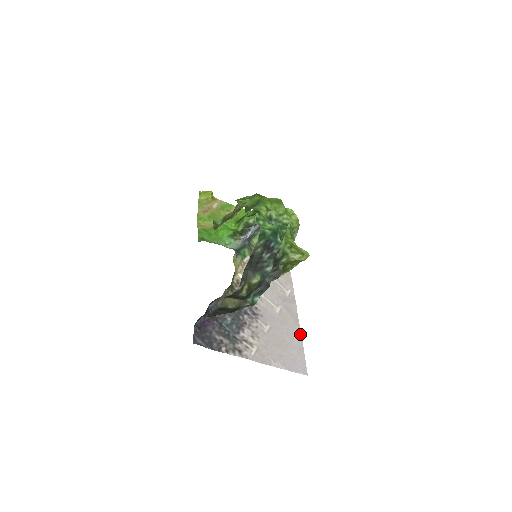
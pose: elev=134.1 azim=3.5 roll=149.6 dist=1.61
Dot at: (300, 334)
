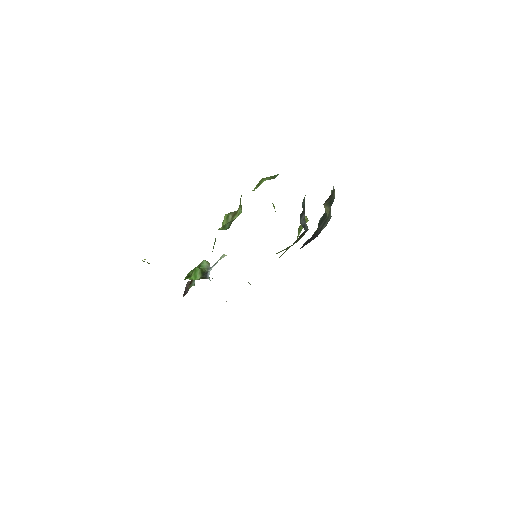
Dot at: occluded
